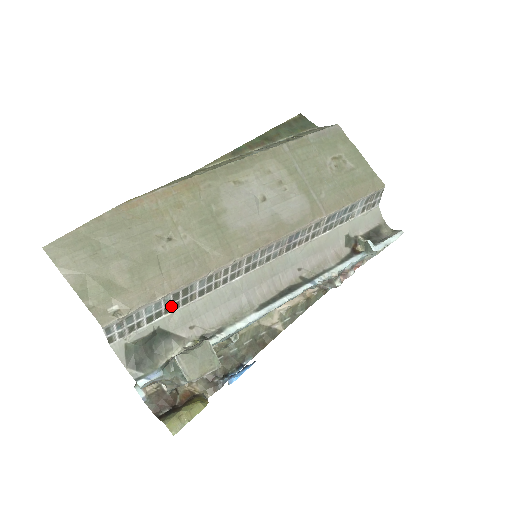
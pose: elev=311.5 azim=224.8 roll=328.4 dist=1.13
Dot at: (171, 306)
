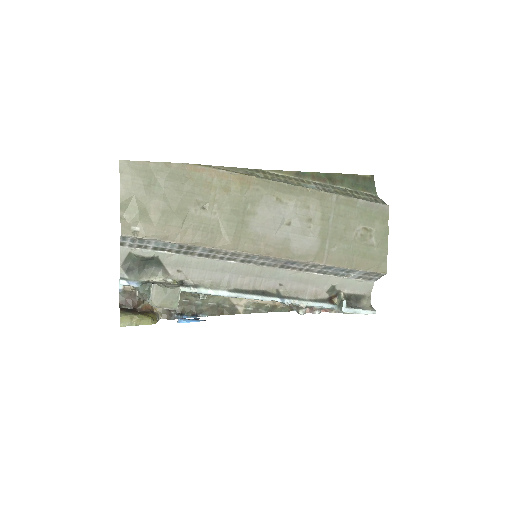
Dot at: (174, 250)
